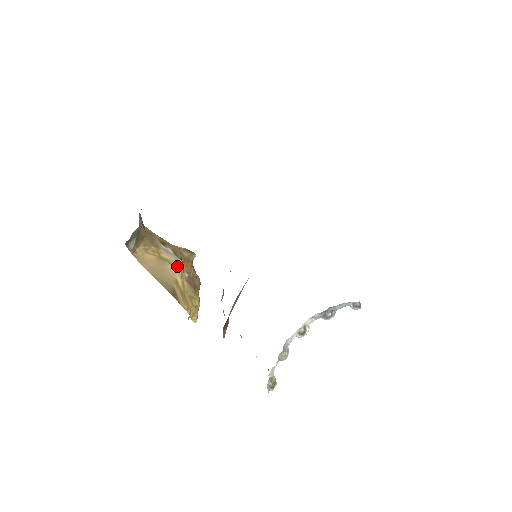
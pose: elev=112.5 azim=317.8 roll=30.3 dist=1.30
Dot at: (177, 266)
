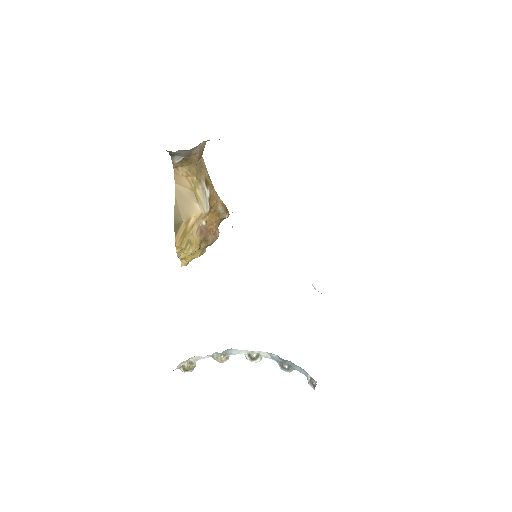
Dot at: (201, 209)
